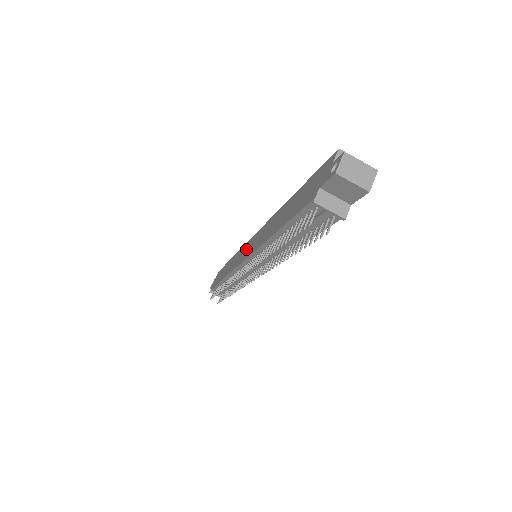
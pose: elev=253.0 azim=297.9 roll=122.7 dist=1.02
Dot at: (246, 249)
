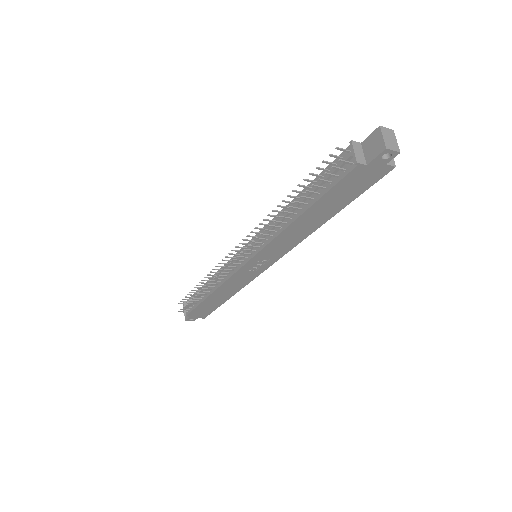
Dot at: occluded
